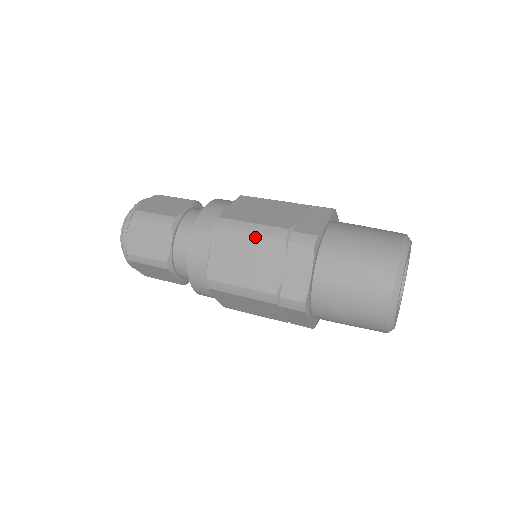
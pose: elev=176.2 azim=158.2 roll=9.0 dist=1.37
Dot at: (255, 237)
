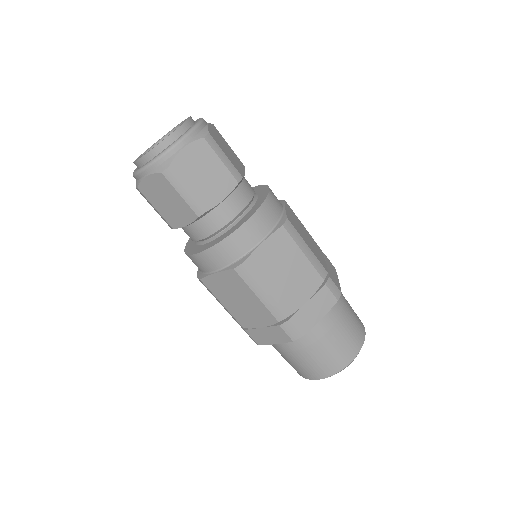
Dot at: (259, 302)
